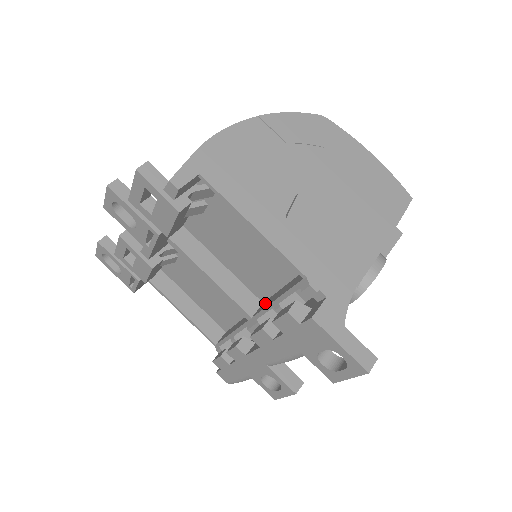
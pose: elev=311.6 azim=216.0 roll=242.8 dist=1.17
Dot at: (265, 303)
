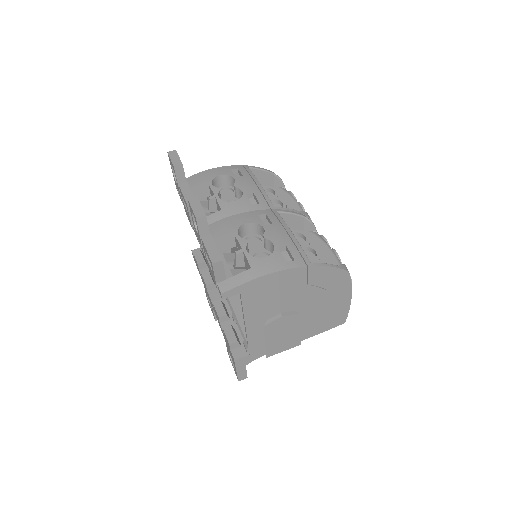
Dot at: occluded
